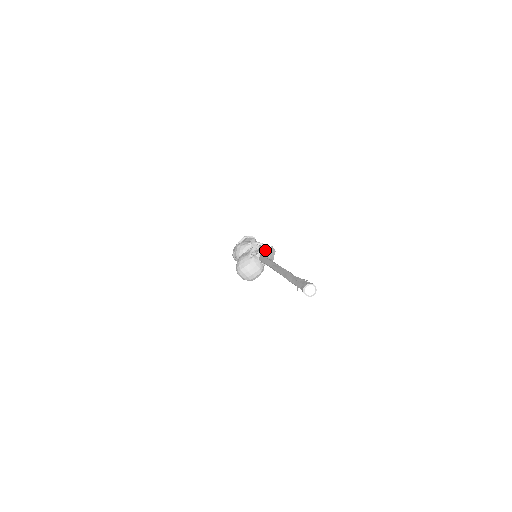
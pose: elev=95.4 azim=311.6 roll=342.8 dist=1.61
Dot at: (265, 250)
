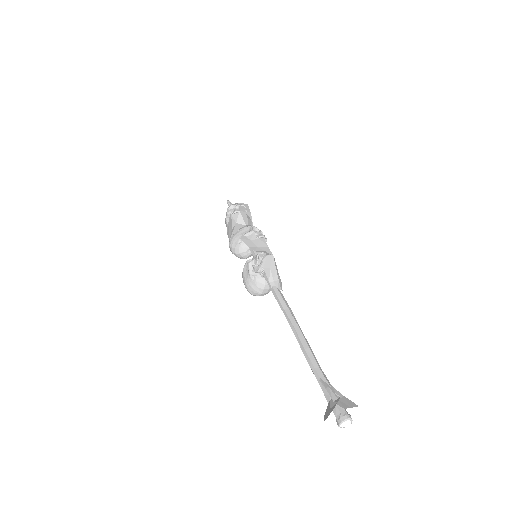
Dot at: (263, 267)
